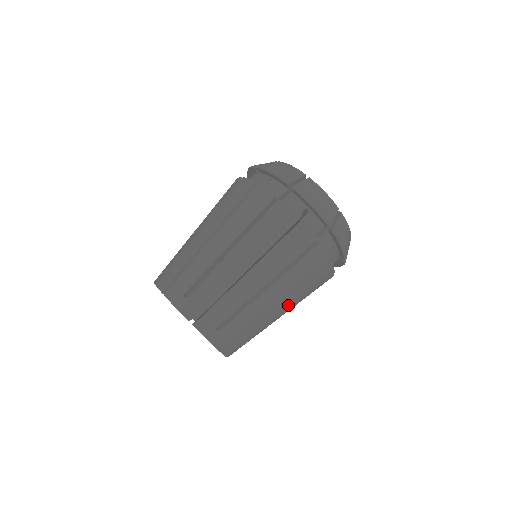
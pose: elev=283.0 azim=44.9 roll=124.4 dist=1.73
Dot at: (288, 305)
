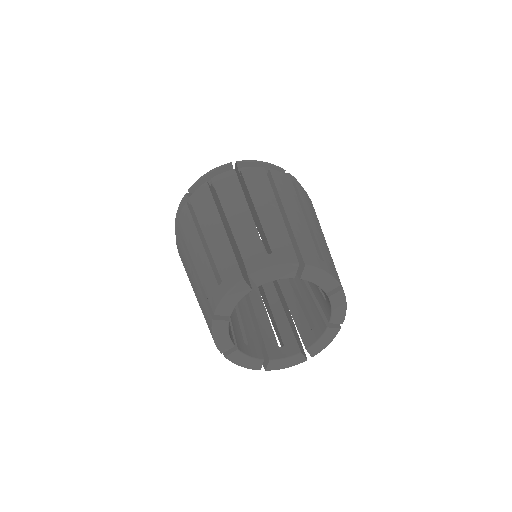
Dot at: occluded
